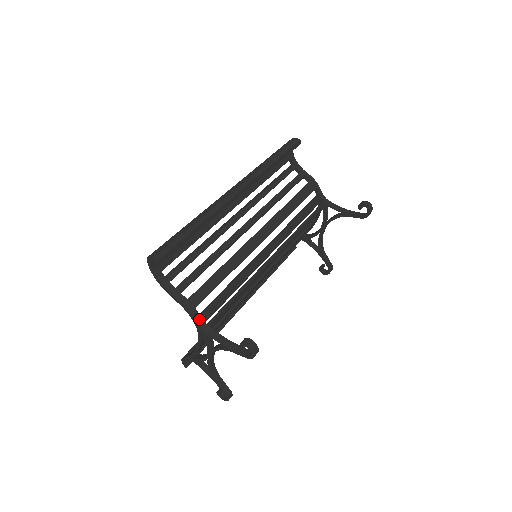
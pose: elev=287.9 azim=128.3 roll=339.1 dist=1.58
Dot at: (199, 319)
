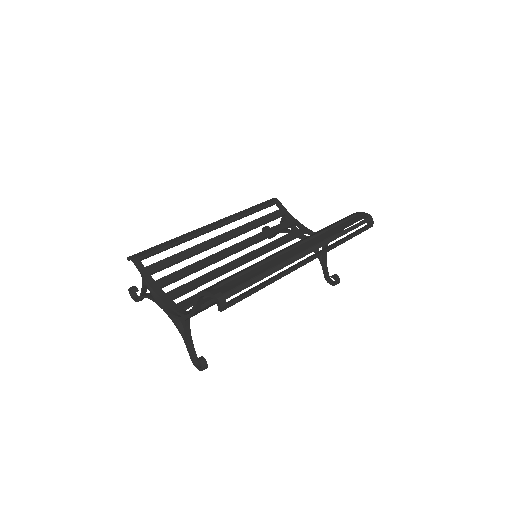
Dot at: occluded
